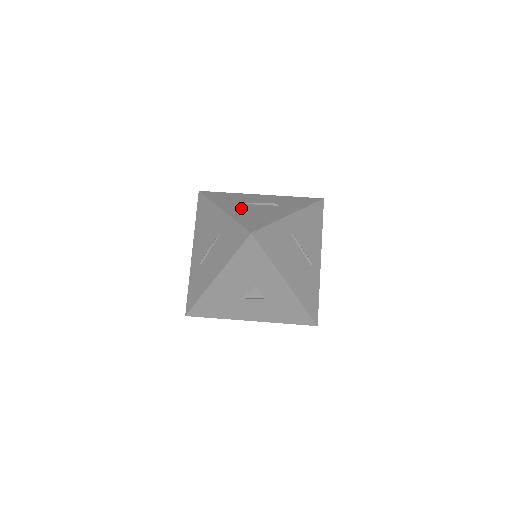
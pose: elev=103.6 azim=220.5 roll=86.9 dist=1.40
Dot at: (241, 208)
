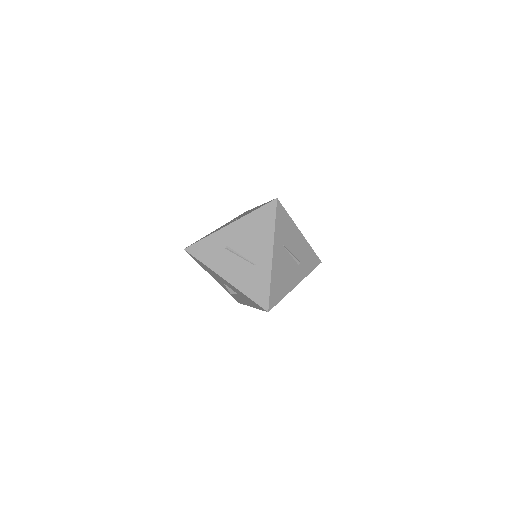
Dot at: (282, 259)
